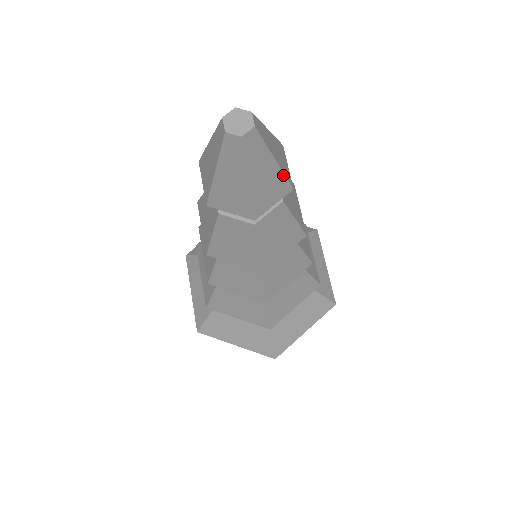
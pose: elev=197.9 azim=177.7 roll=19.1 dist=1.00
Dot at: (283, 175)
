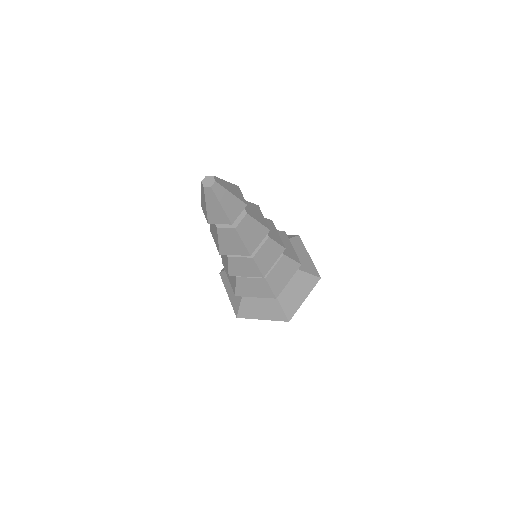
Dot at: (226, 215)
